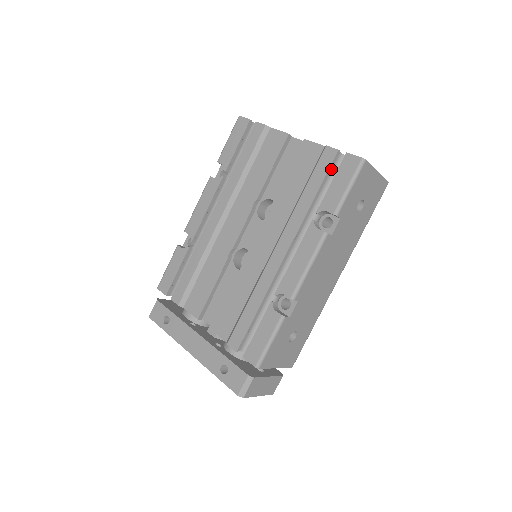
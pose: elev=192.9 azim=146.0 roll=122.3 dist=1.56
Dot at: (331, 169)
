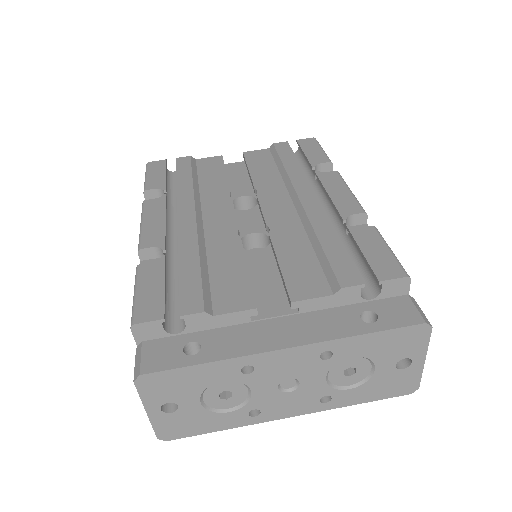
Dot at: occluded
